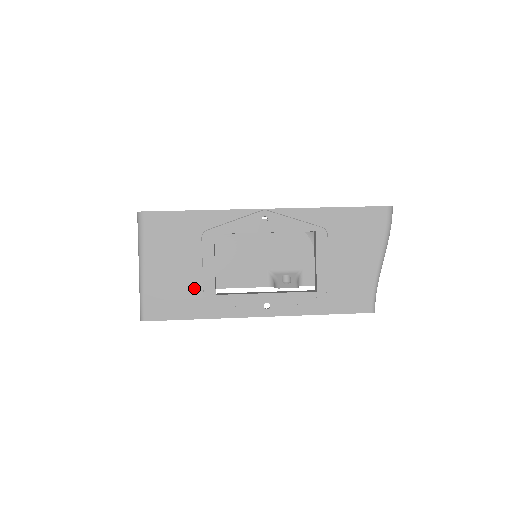
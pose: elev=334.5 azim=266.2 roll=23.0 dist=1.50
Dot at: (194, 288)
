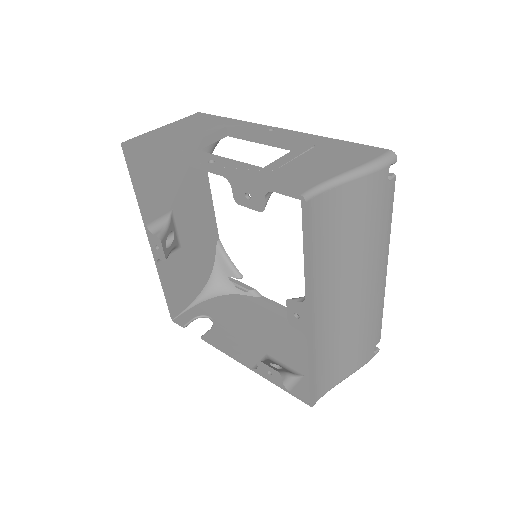
Dot at: (176, 141)
